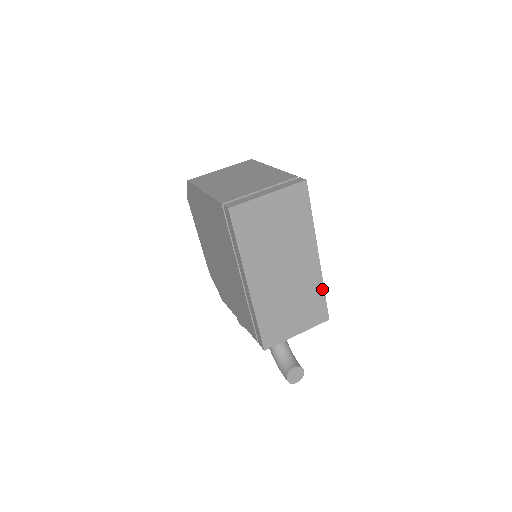
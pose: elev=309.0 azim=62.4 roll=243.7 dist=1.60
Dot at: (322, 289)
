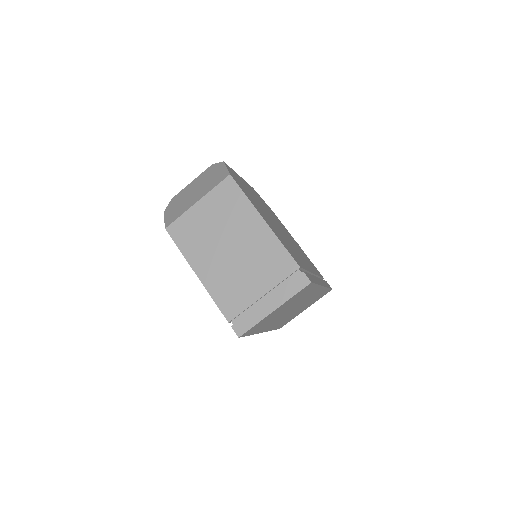
Dot at: (326, 289)
